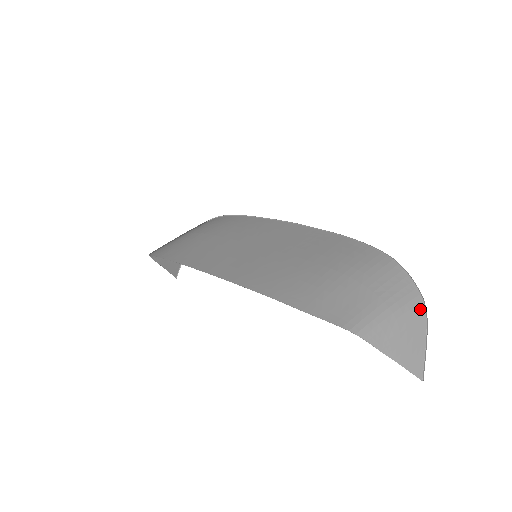
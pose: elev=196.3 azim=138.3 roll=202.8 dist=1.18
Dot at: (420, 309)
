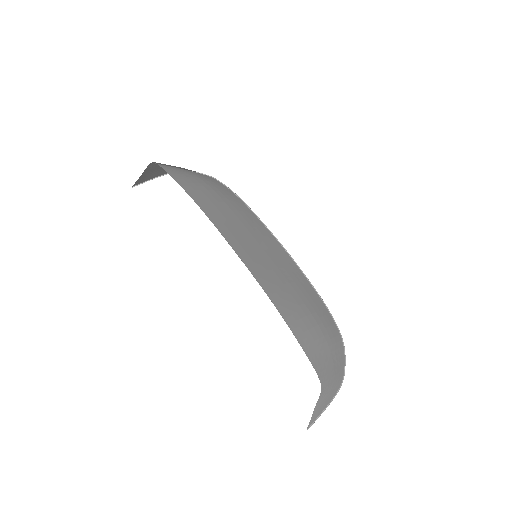
Dot at: (339, 385)
